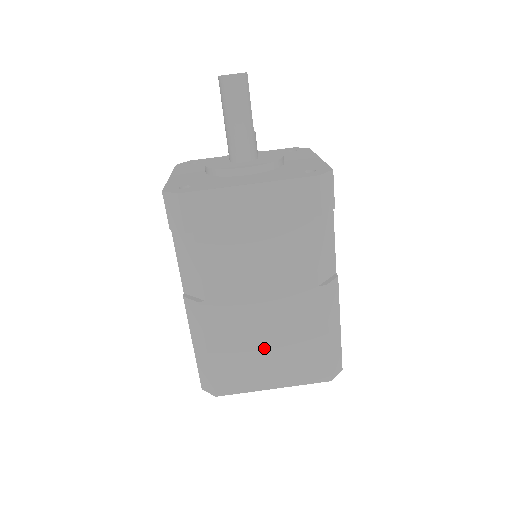
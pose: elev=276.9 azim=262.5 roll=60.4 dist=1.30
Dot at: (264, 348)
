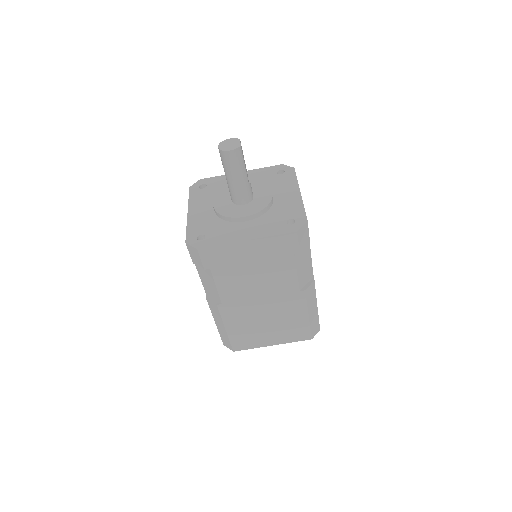
Dot at: (264, 325)
